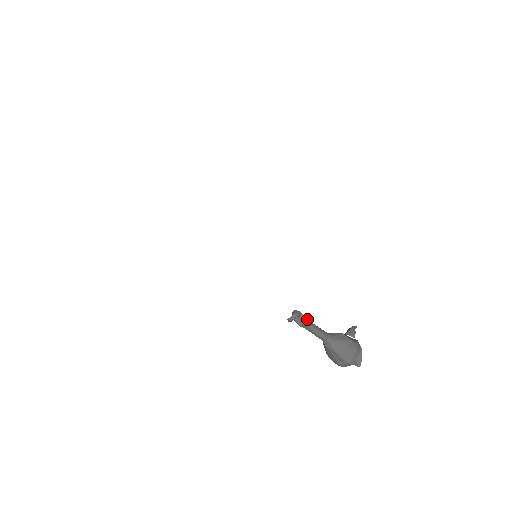
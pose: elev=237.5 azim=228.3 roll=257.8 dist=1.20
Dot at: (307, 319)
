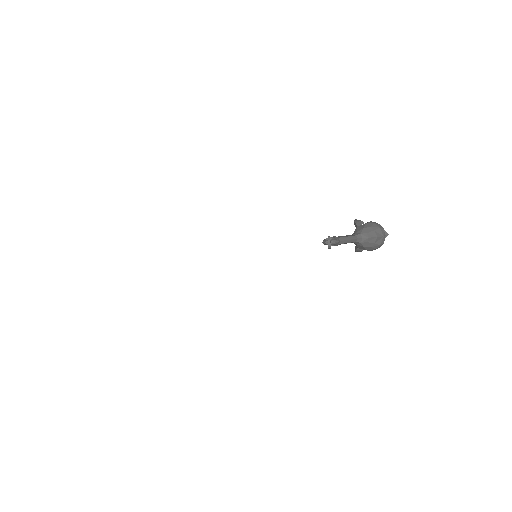
Dot at: (335, 237)
